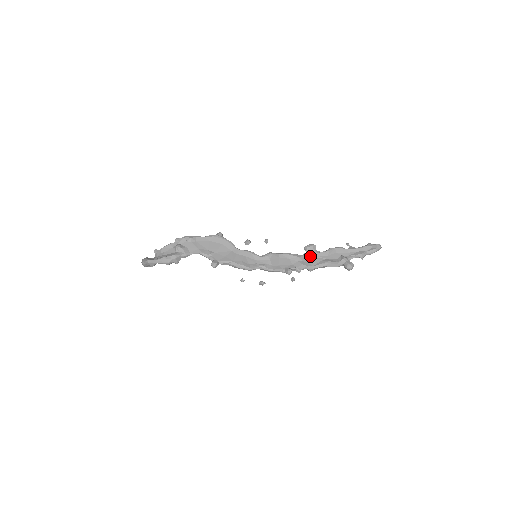
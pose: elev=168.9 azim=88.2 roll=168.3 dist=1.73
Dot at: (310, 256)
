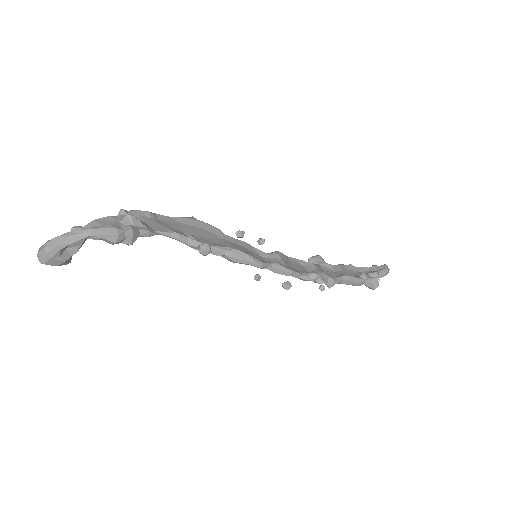
Dot at: (323, 268)
